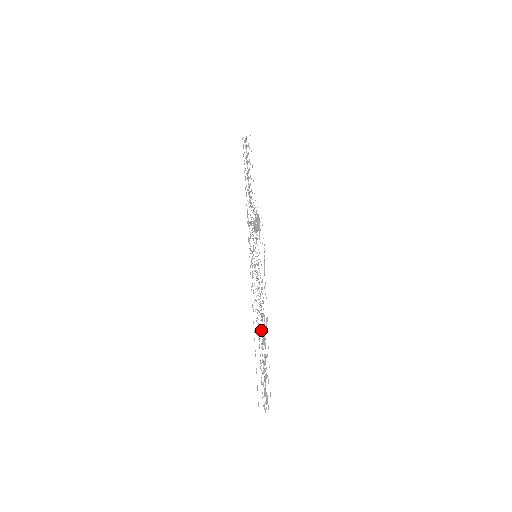
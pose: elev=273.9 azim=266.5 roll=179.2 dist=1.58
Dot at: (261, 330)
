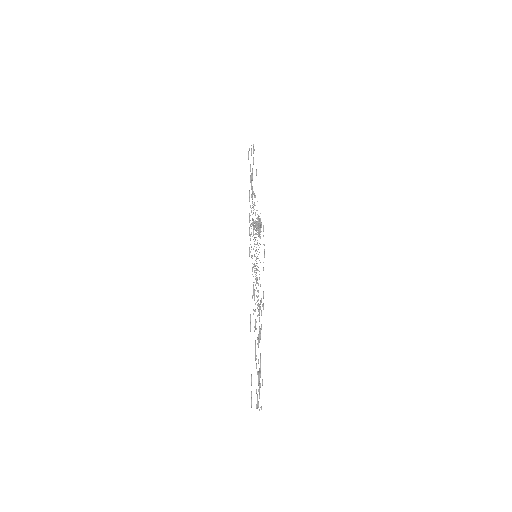
Dot at: occluded
